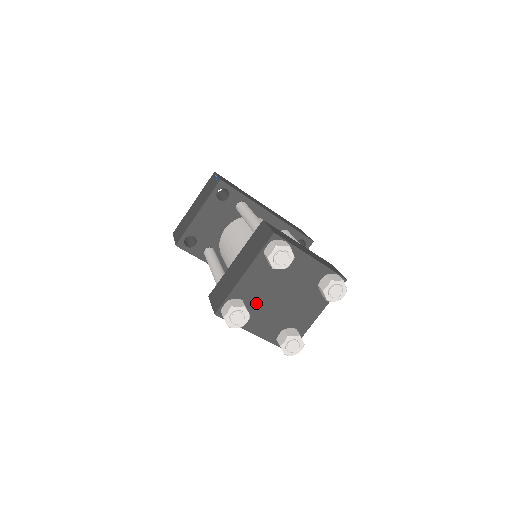
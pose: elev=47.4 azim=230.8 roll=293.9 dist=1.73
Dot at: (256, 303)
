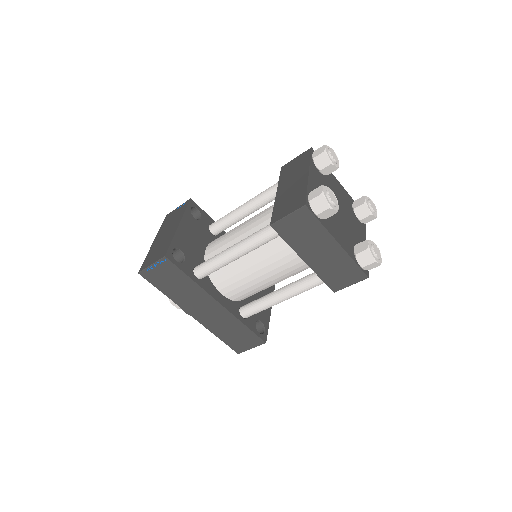
Dot at: occluded
